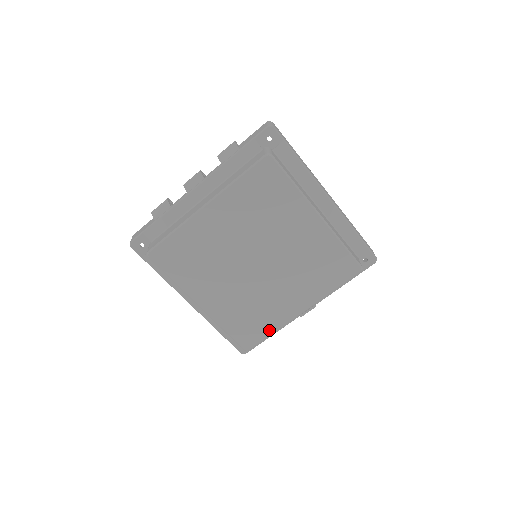
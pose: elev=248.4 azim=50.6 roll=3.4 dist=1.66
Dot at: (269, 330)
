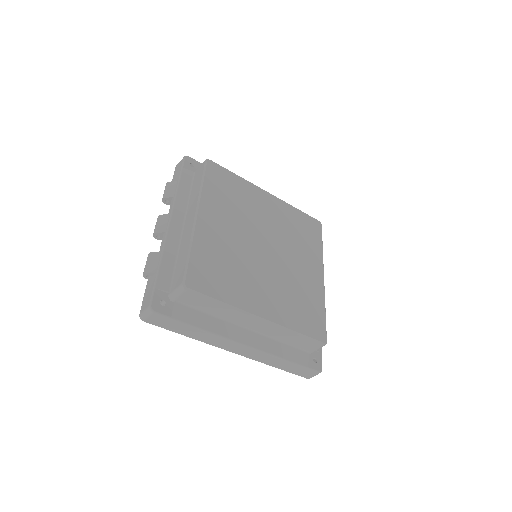
Dot at: (321, 309)
